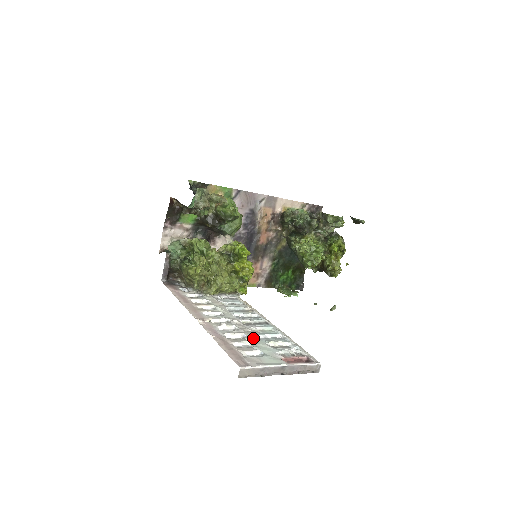
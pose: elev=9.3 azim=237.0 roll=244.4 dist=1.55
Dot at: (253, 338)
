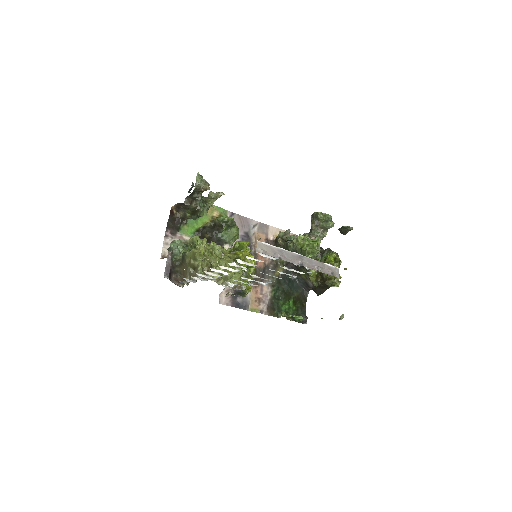
Dot at: occluded
